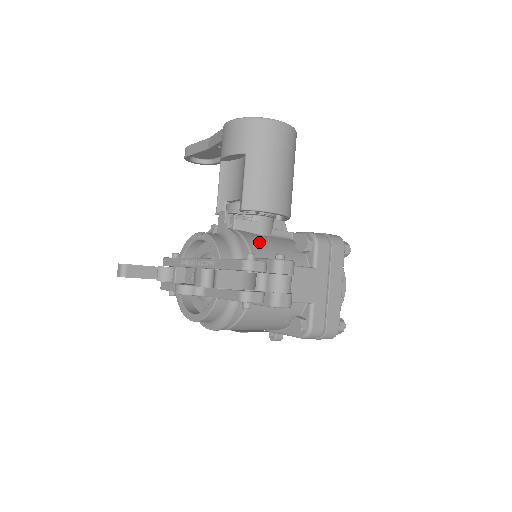
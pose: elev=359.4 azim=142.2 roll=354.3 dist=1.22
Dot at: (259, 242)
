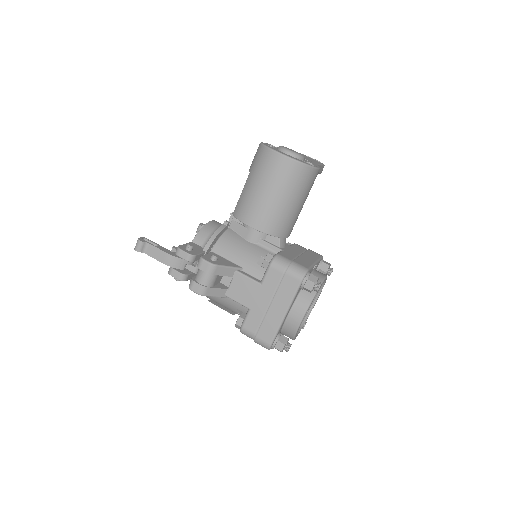
Dot at: (231, 243)
